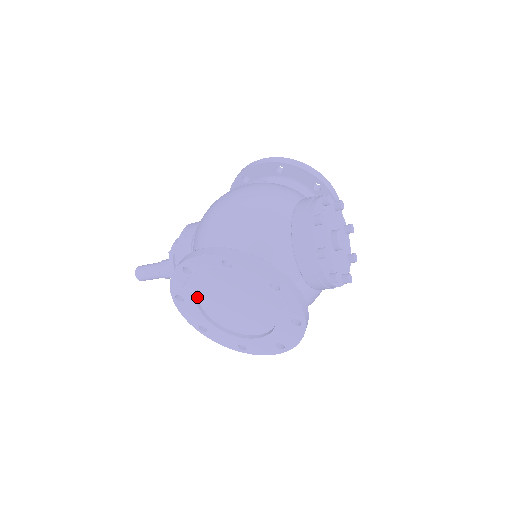
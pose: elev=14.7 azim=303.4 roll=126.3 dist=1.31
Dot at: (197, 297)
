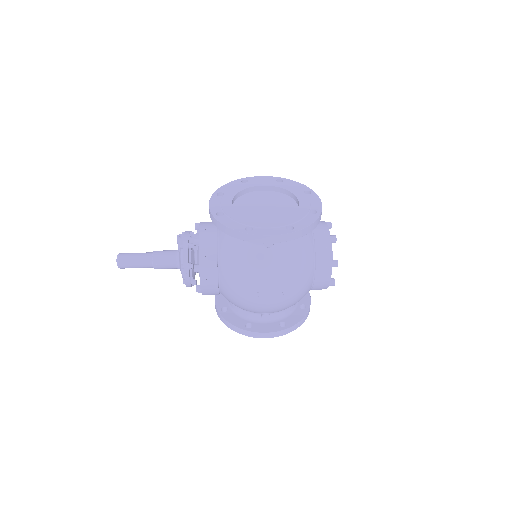
Dot at: occluded
